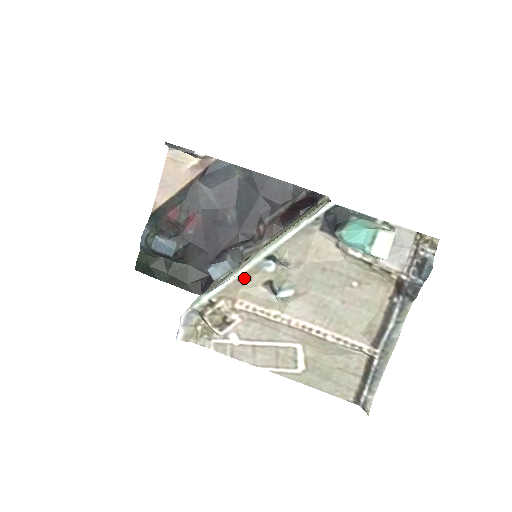
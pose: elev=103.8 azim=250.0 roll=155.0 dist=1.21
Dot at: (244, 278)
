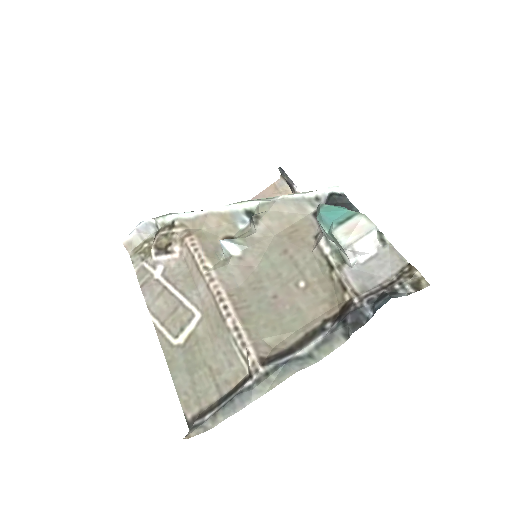
Dot at: (214, 219)
